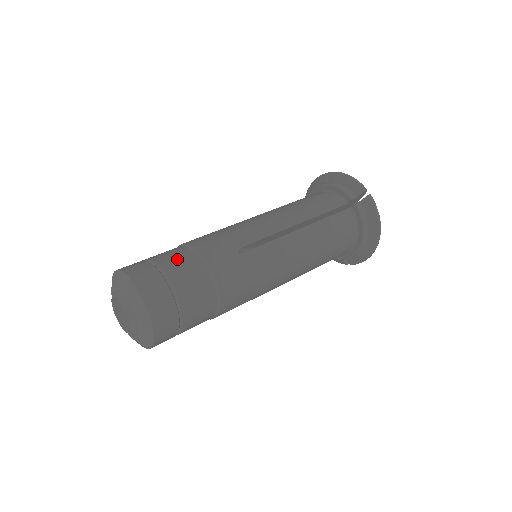
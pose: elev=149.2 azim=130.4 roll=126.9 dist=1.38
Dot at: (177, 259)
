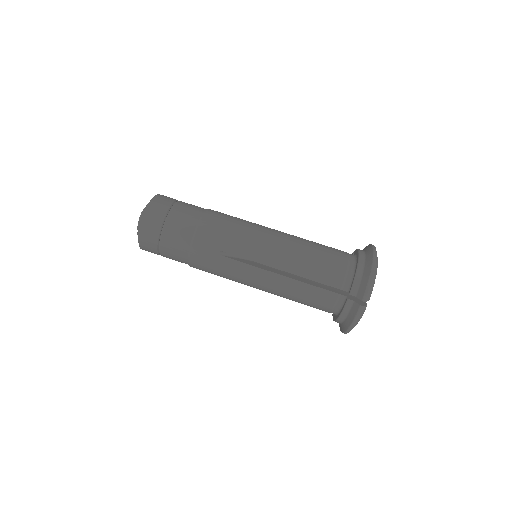
Dot at: (181, 224)
